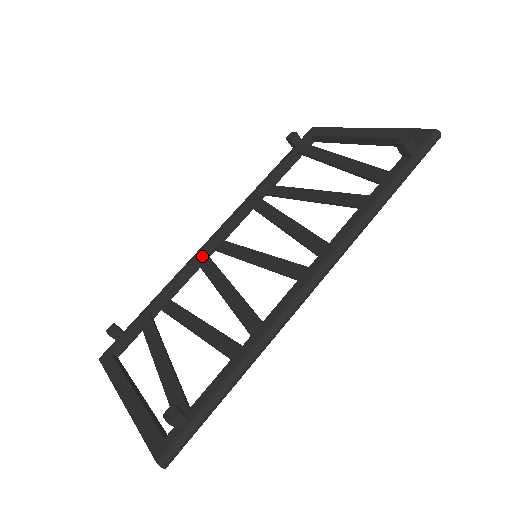
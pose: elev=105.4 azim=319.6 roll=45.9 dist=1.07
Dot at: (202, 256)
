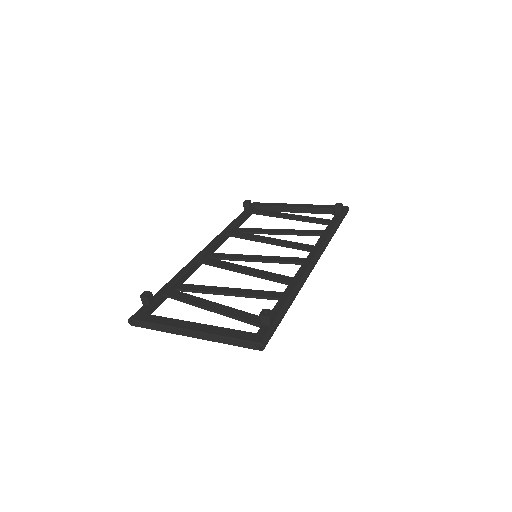
Dot at: (204, 258)
